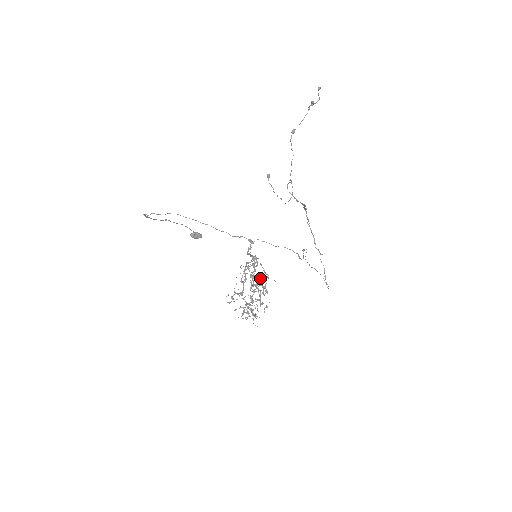
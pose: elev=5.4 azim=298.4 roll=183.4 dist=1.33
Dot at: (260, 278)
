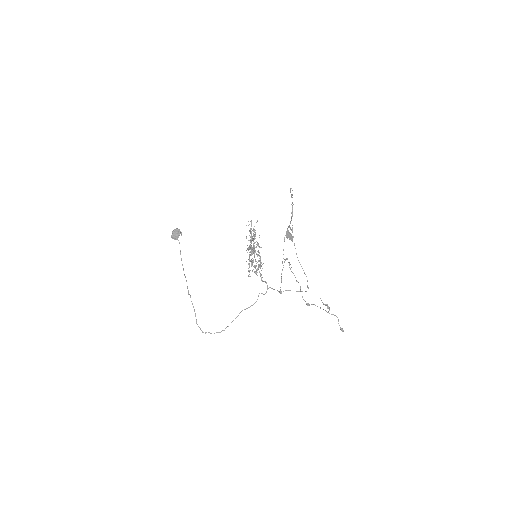
Dot at: occluded
